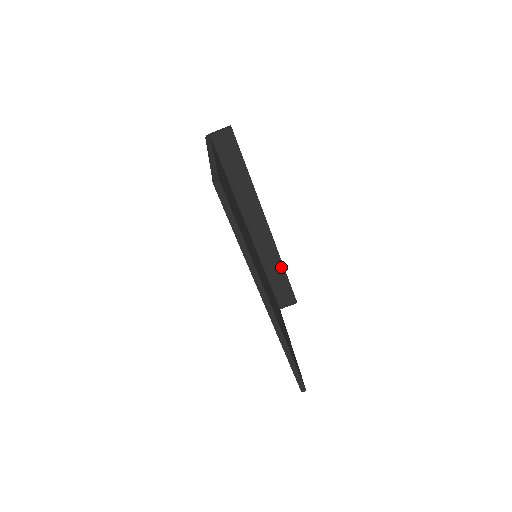
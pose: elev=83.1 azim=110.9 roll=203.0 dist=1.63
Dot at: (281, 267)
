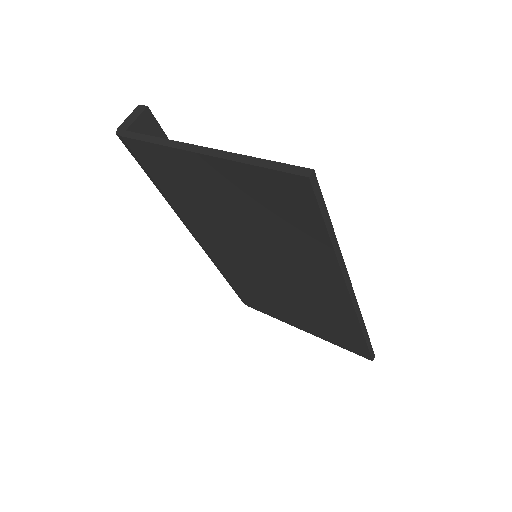
Dot at: occluded
